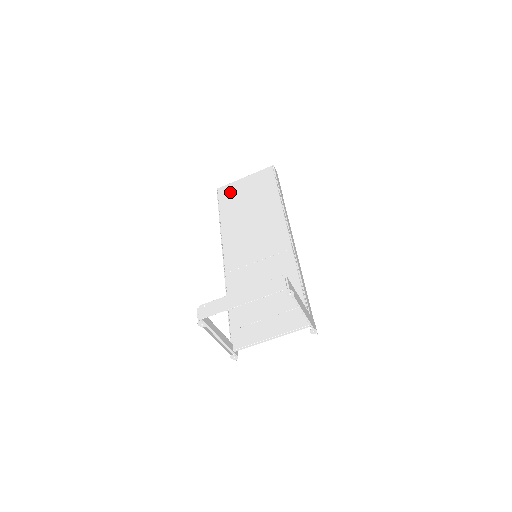
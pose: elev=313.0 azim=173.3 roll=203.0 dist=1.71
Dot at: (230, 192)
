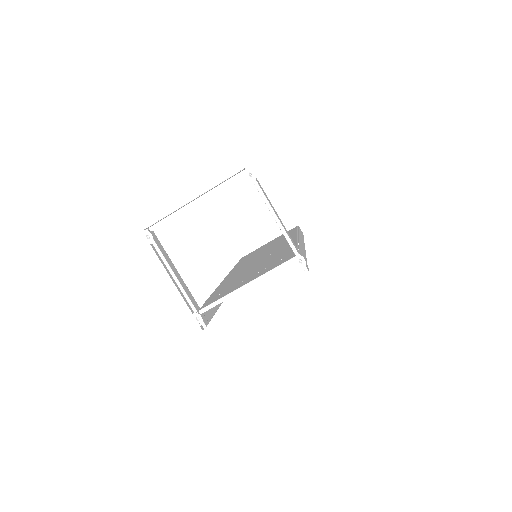
Dot at: occluded
